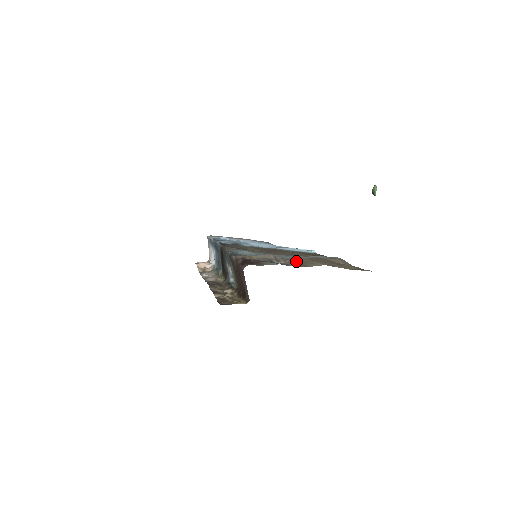
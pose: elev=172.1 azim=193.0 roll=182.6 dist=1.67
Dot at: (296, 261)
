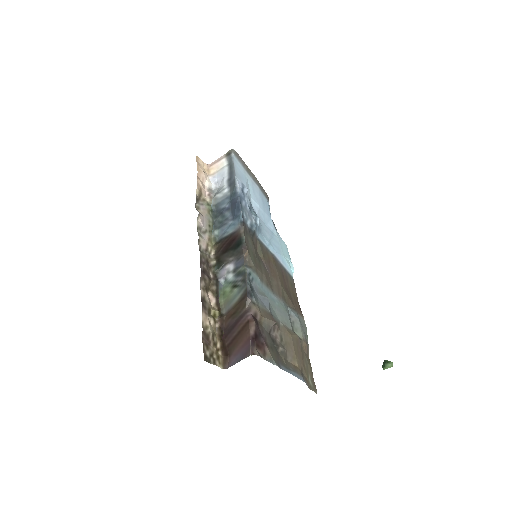
Dot at: (284, 337)
